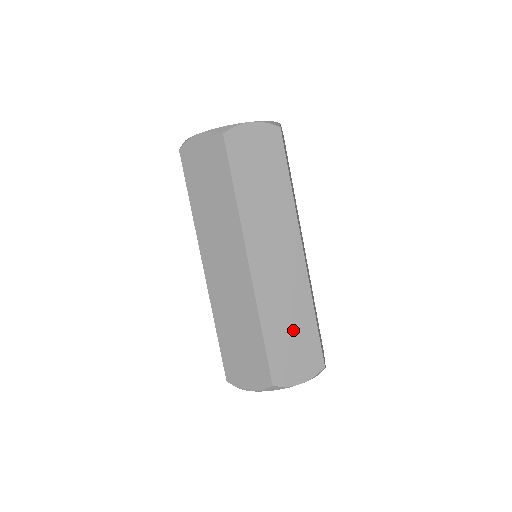
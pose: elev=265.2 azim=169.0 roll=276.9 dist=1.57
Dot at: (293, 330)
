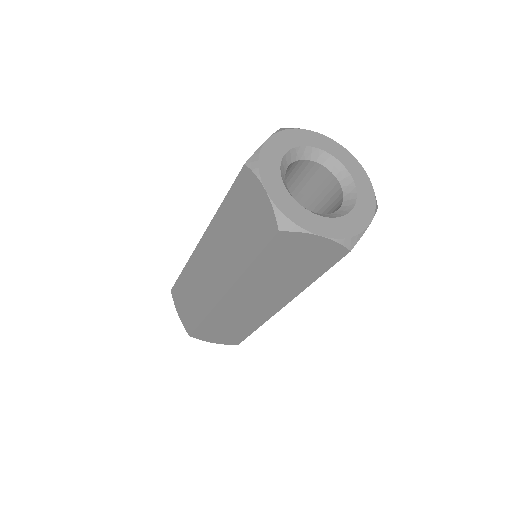
Dot at: occluded
